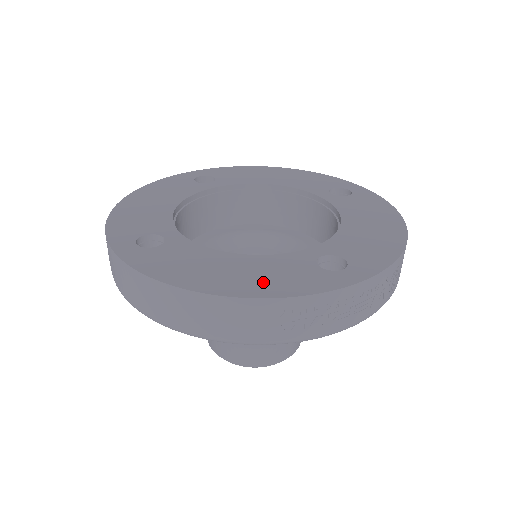
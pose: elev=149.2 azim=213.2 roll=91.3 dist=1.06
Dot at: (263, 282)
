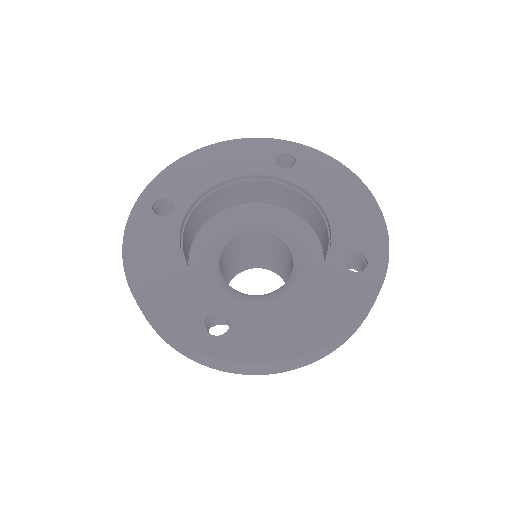
Dot at: (336, 313)
